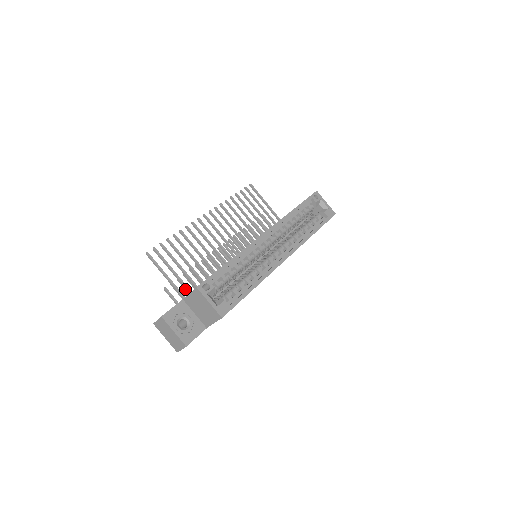
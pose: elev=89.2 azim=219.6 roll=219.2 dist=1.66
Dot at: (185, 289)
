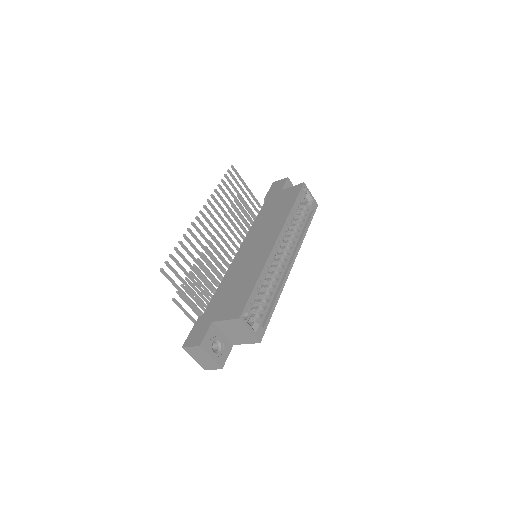
Dot at: (189, 294)
